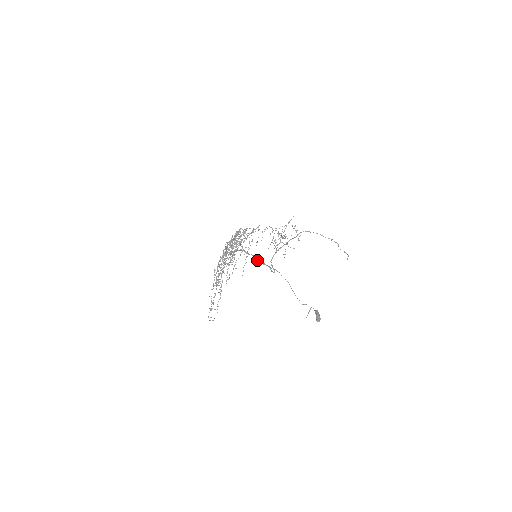
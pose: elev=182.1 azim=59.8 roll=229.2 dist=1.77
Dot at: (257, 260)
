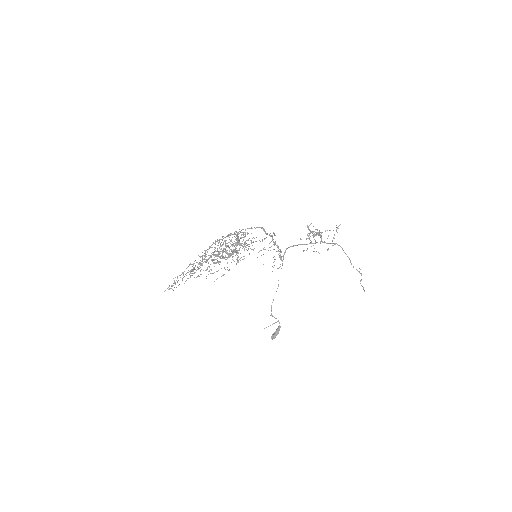
Dot at: occluded
